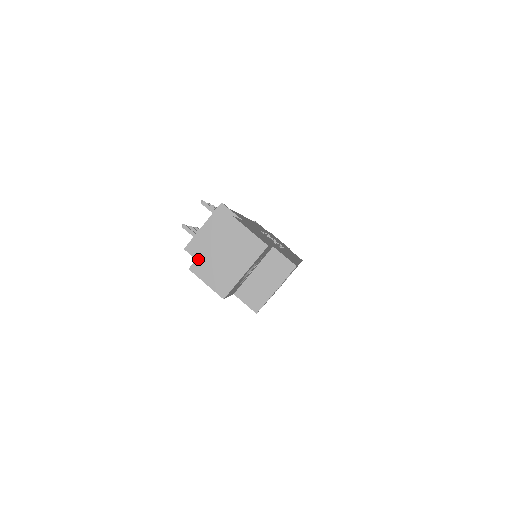
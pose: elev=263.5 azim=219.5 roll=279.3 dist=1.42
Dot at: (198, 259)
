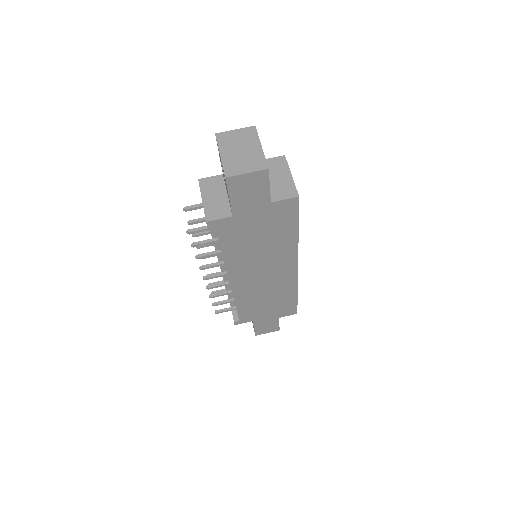
Dot at: (224, 168)
